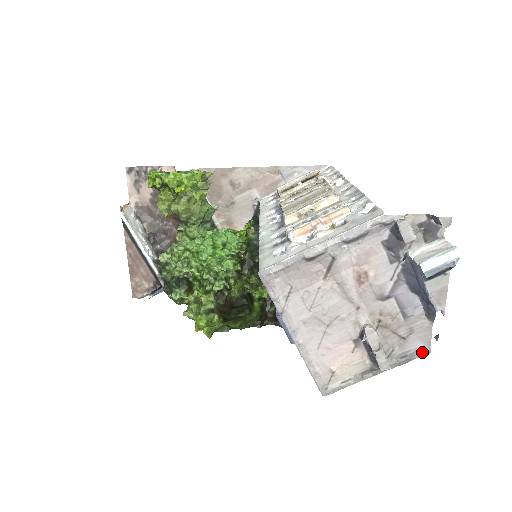
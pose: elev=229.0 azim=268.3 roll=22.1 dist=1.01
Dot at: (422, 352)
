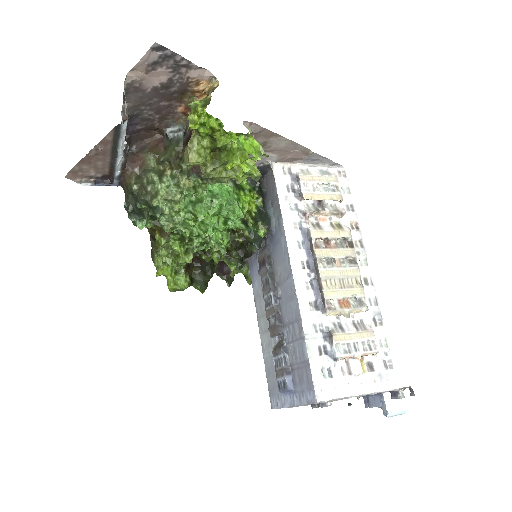
Dot at: occluded
